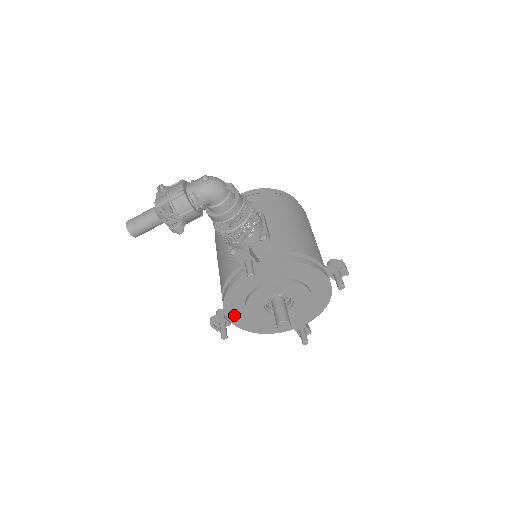
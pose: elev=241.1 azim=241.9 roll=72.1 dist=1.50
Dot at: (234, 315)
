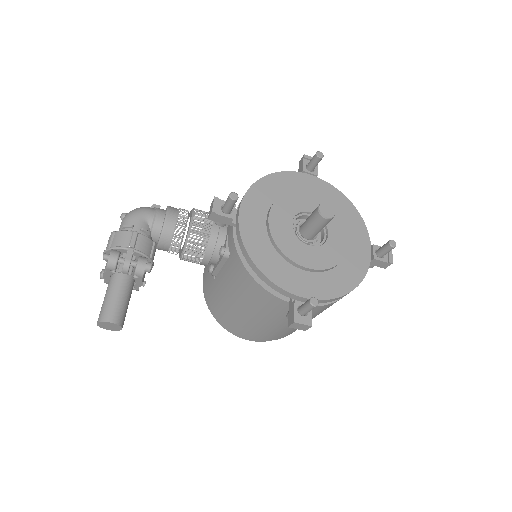
Dot at: (296, 285)
